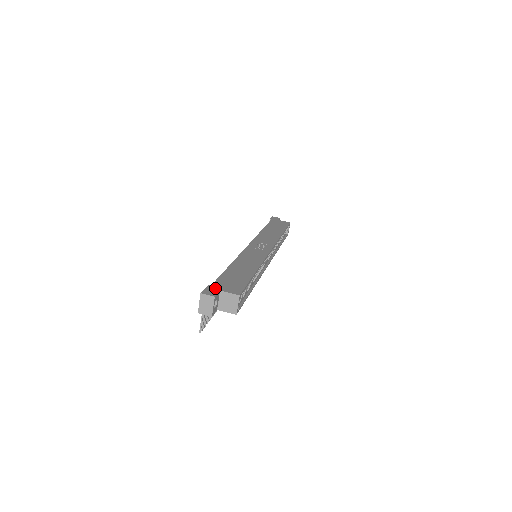
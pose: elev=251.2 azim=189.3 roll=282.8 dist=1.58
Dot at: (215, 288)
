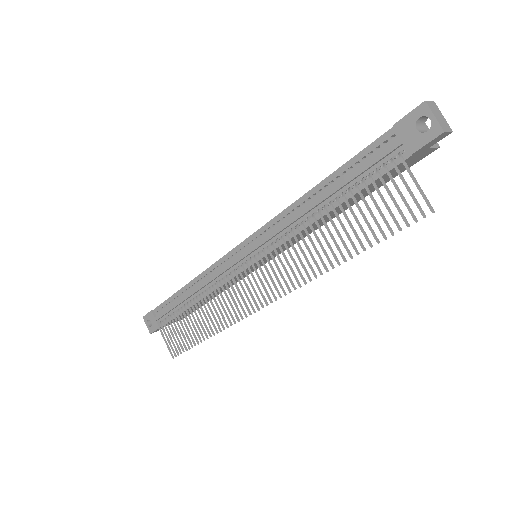
Dot at: occluded
